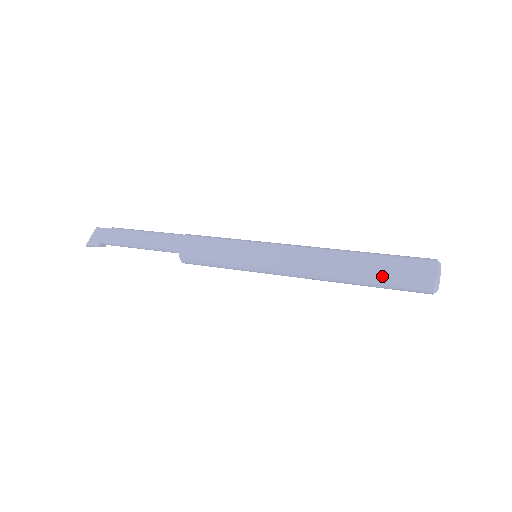
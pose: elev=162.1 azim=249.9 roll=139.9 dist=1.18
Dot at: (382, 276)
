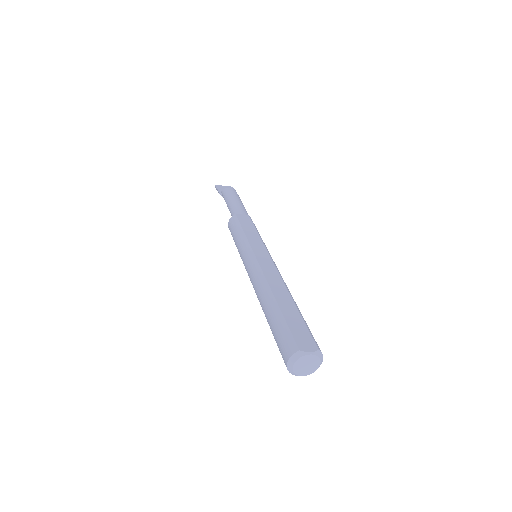
Dot at: (279, 318)
